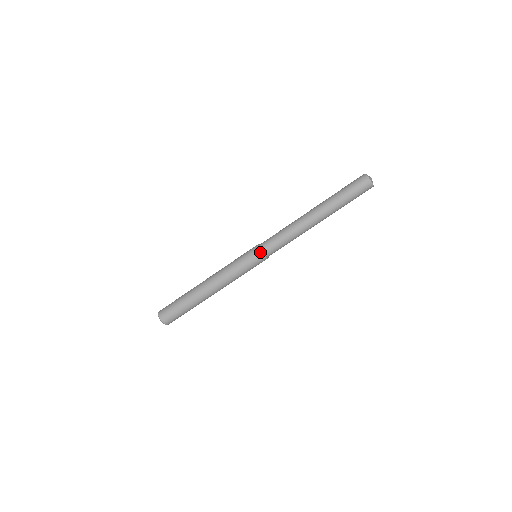
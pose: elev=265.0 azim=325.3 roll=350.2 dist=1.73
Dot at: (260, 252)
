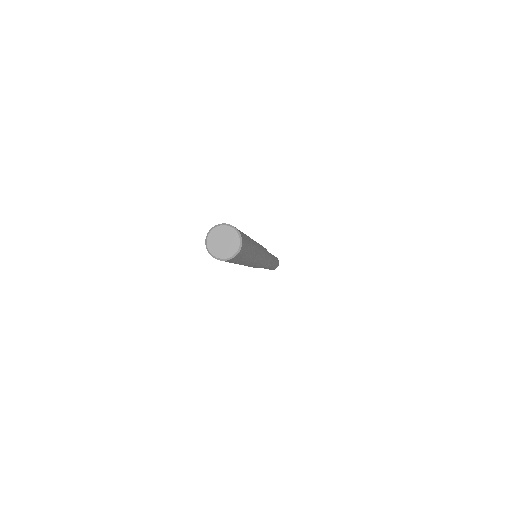
Dot at: occluded
